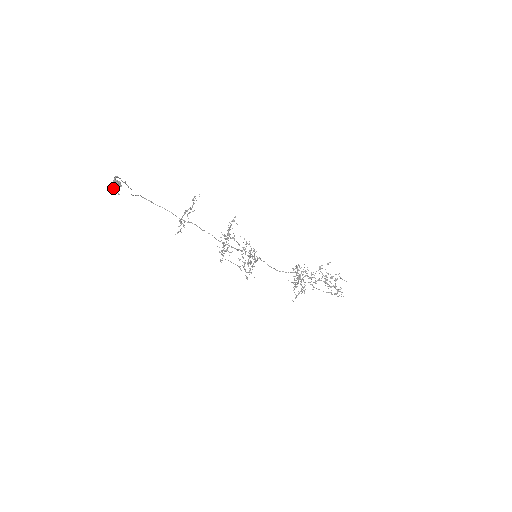
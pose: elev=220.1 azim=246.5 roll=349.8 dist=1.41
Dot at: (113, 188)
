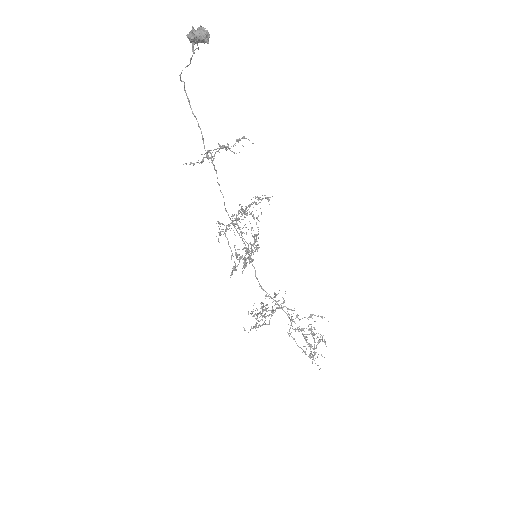
Dot at: (194, 36)
